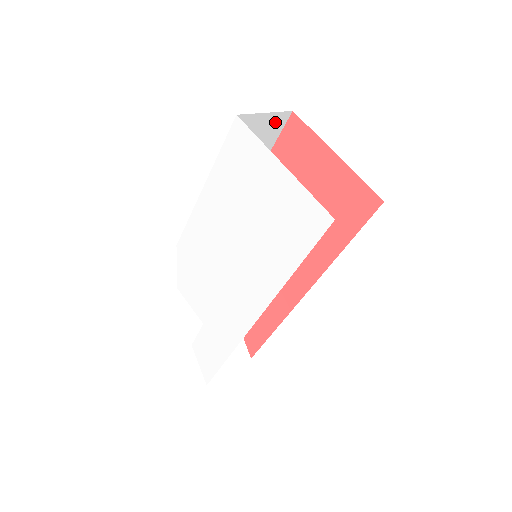
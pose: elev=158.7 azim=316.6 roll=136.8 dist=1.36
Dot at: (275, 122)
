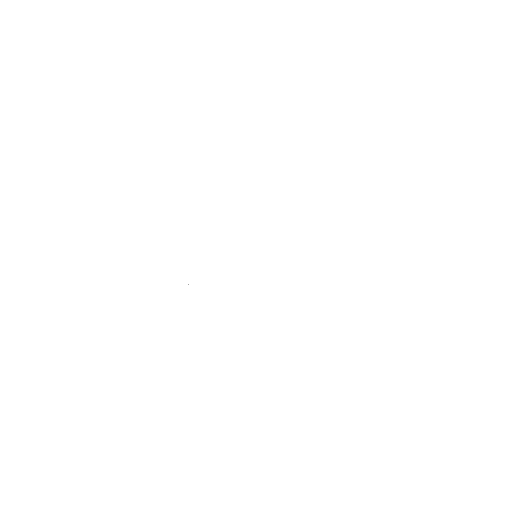
Dot at: occluded
